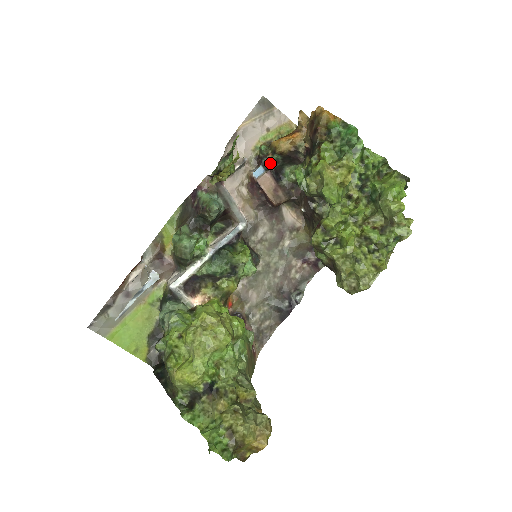
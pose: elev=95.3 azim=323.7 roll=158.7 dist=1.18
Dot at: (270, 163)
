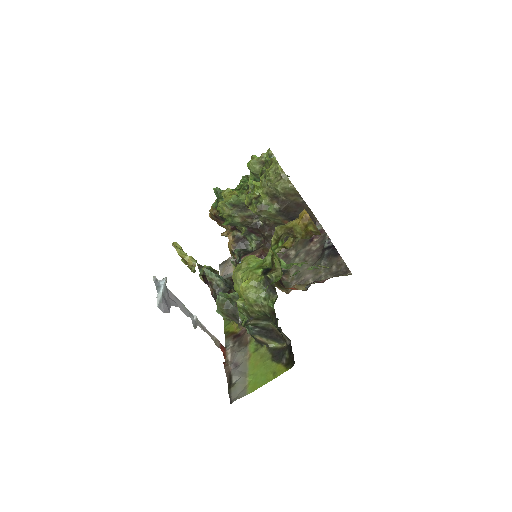
Dot at: (239, 257)
